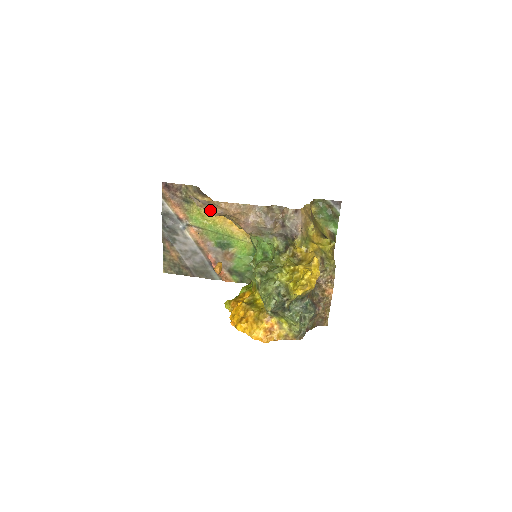
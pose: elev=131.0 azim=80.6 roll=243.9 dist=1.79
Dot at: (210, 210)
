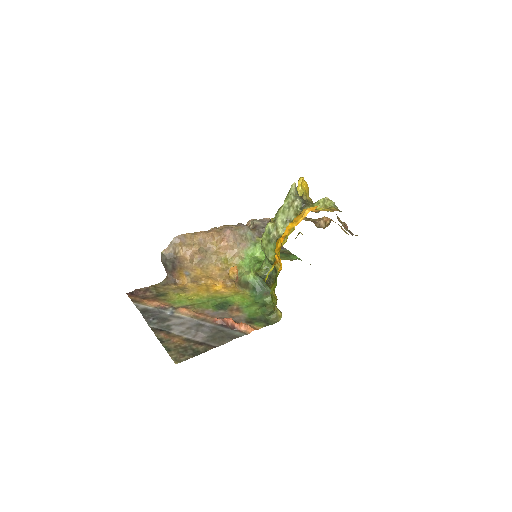
Dot at: (190, 246)
